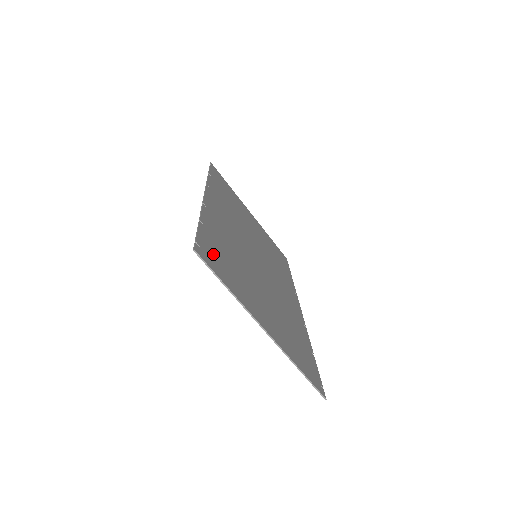
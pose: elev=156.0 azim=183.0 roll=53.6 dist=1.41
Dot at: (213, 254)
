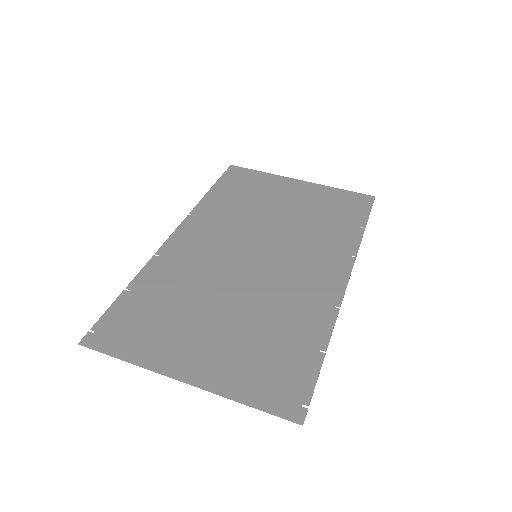
Dot at: (122, 325)
